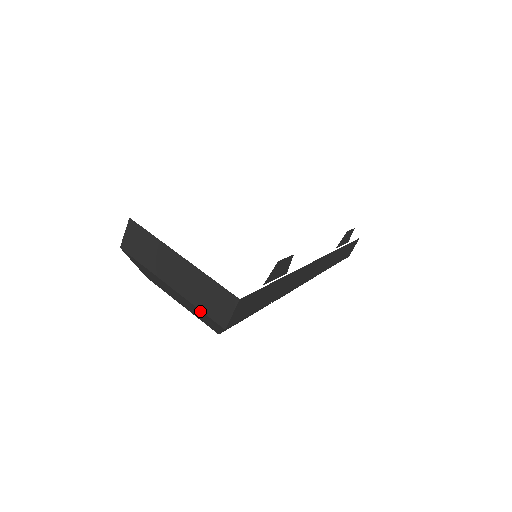
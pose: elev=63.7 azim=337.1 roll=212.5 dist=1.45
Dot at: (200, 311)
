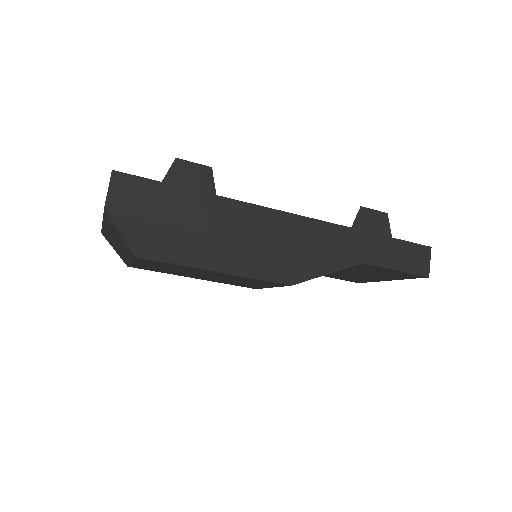
Dot at: (106, 219)
